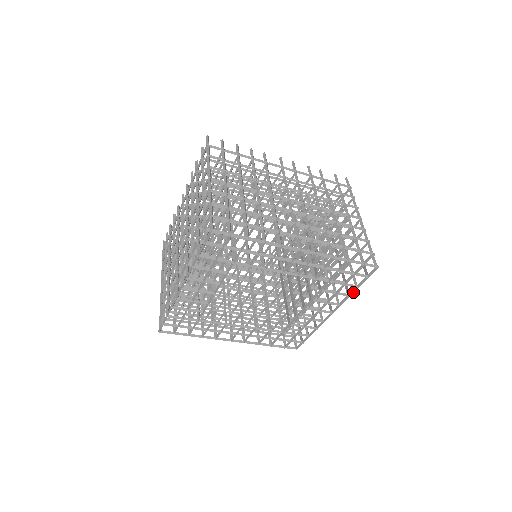
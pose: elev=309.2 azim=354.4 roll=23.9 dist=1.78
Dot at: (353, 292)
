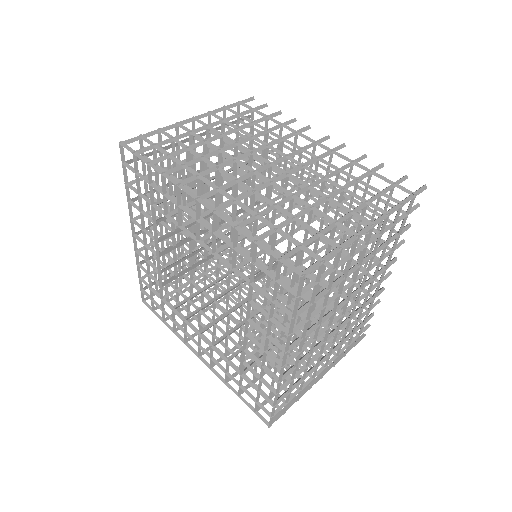
Dot at: (290, 326)
